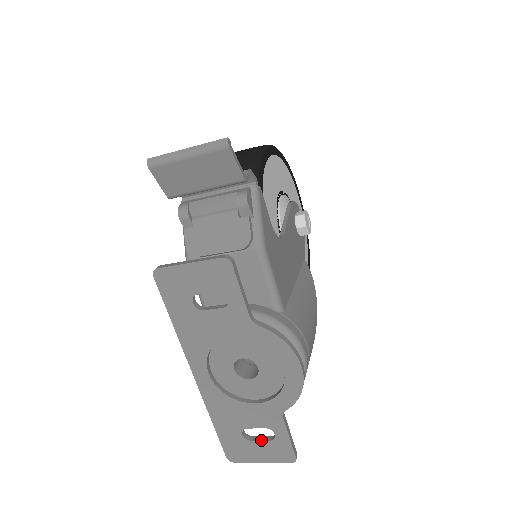
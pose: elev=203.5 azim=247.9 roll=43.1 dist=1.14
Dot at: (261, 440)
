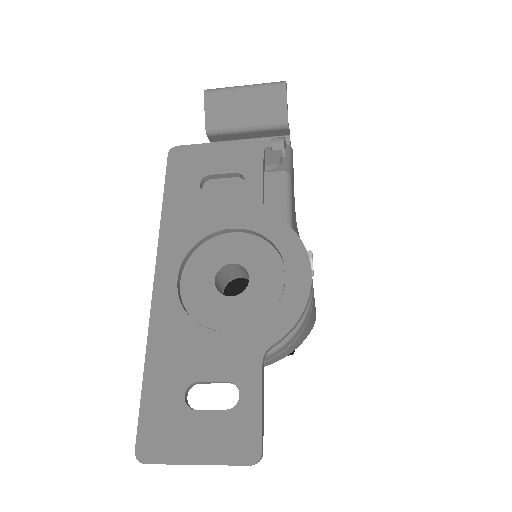
Dot at: occluded
